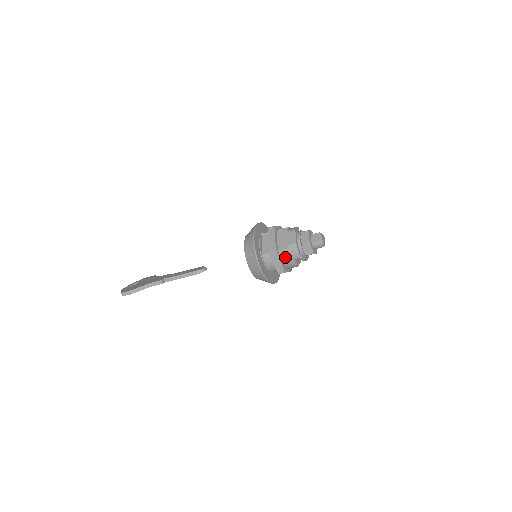
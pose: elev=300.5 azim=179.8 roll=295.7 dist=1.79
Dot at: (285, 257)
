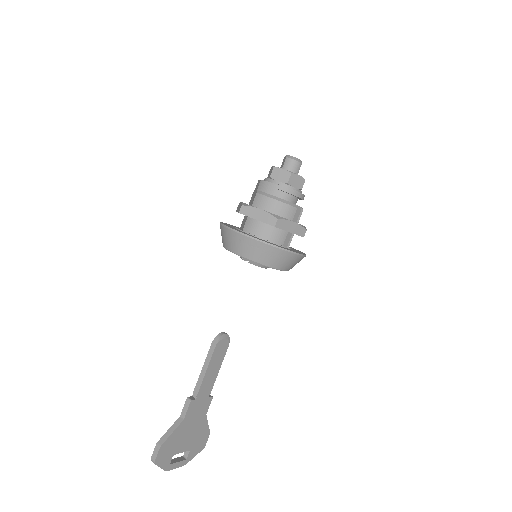
Dot at: (263, 202)
